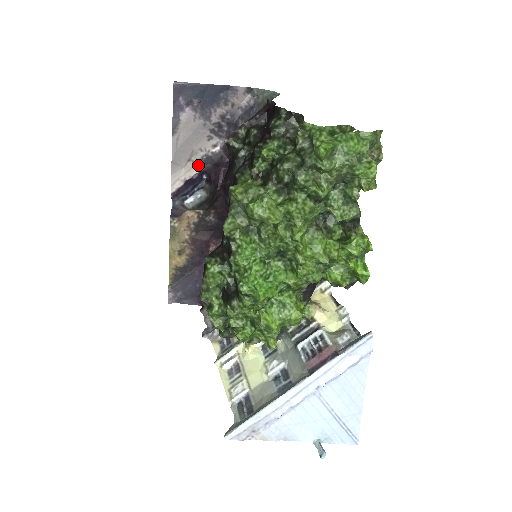
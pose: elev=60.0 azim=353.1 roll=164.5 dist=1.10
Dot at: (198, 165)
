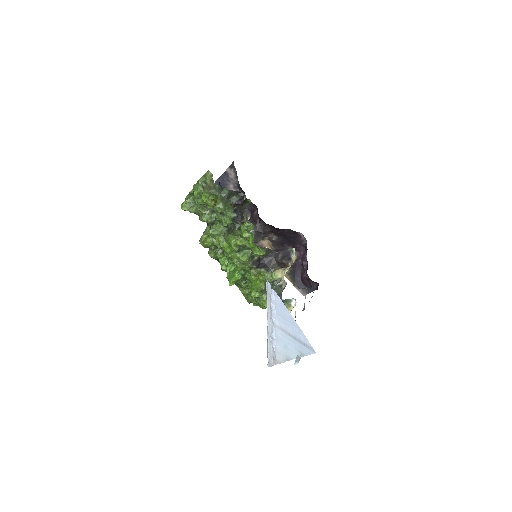
Dot at: occluded
